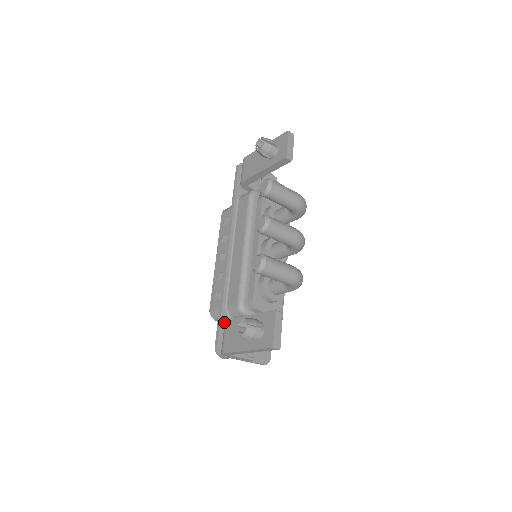
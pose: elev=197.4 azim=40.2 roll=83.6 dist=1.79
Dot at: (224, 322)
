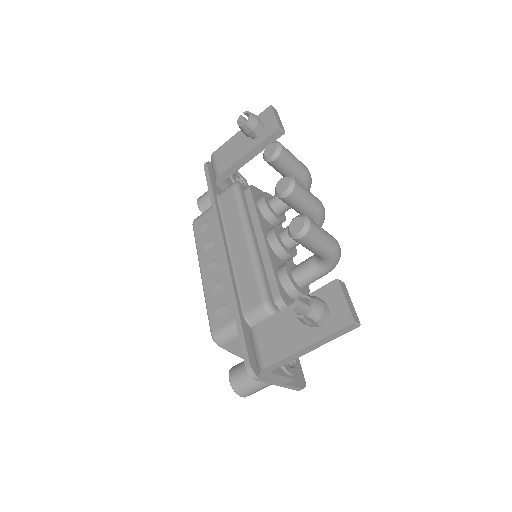
Dot at: (247, 334)
